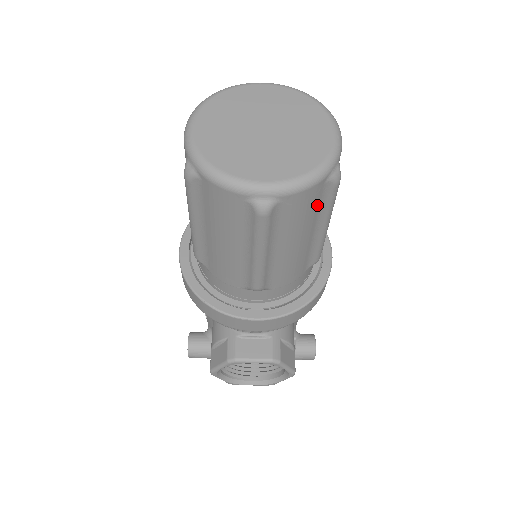
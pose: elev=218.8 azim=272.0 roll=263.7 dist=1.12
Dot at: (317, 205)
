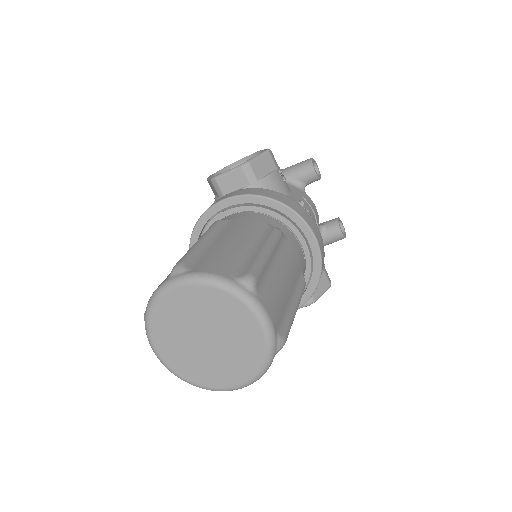
Dot at: occluded
